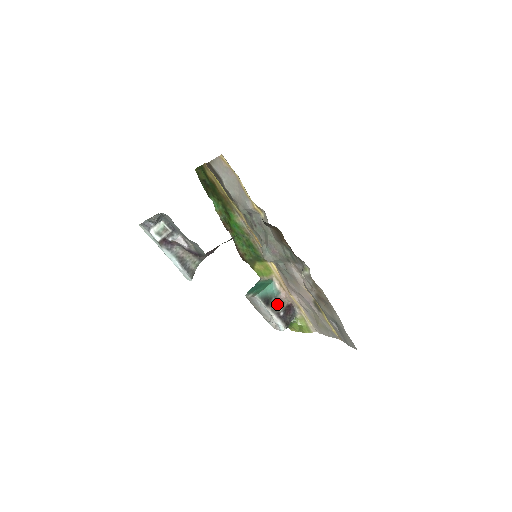
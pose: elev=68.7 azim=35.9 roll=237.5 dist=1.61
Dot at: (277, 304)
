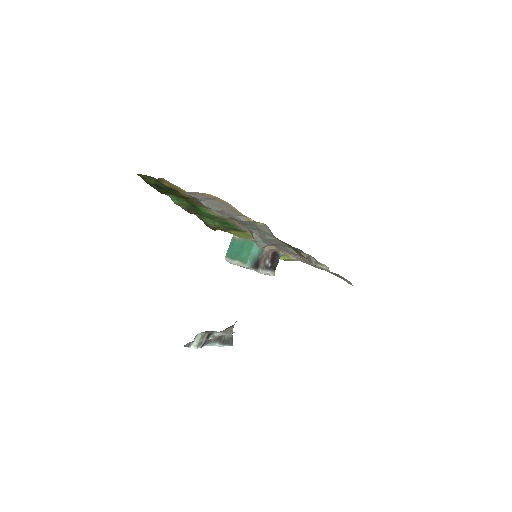
Dot at: (264, 260)
